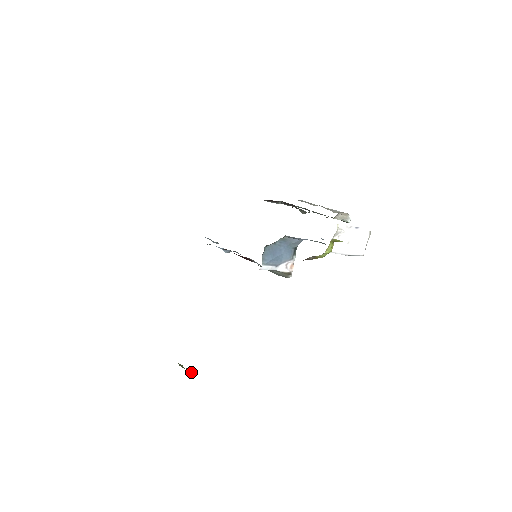
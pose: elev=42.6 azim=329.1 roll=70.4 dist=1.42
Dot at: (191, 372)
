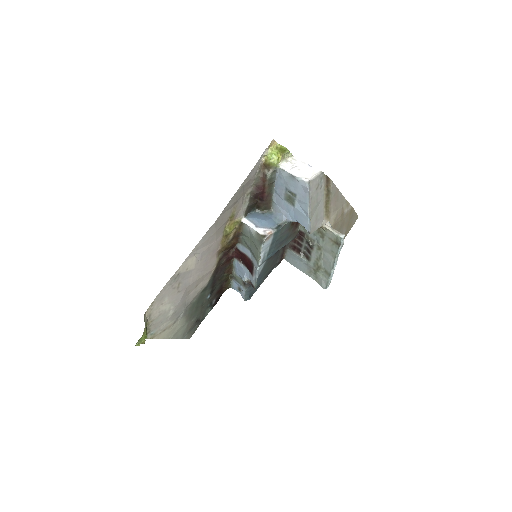
Dot at: occluded
